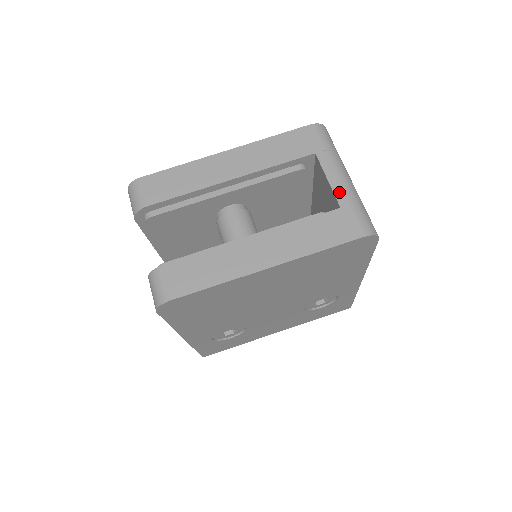
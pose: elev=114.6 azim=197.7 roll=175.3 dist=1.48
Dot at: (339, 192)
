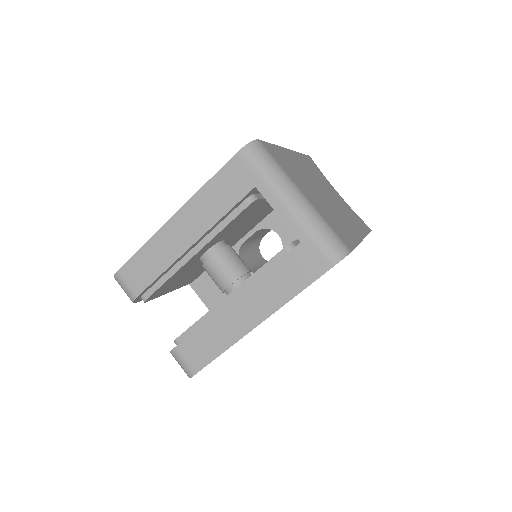
Dot at: (293, 225)
